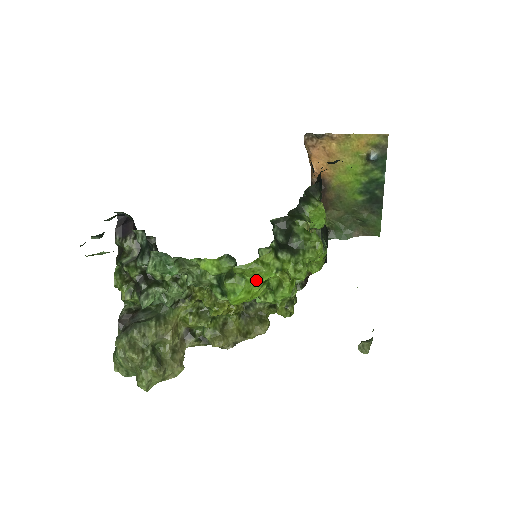
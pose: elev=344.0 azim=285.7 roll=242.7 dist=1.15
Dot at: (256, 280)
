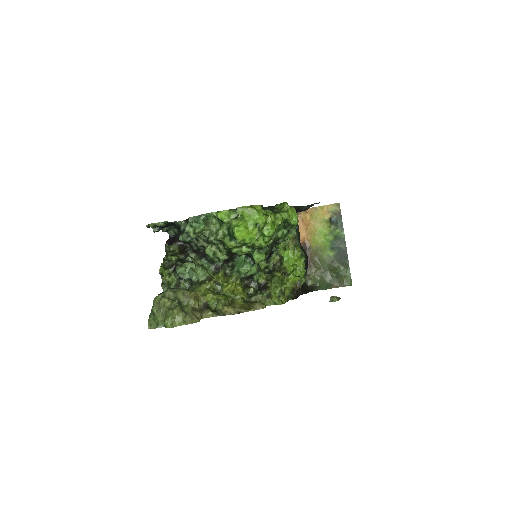
Dot at: (251, 220)
